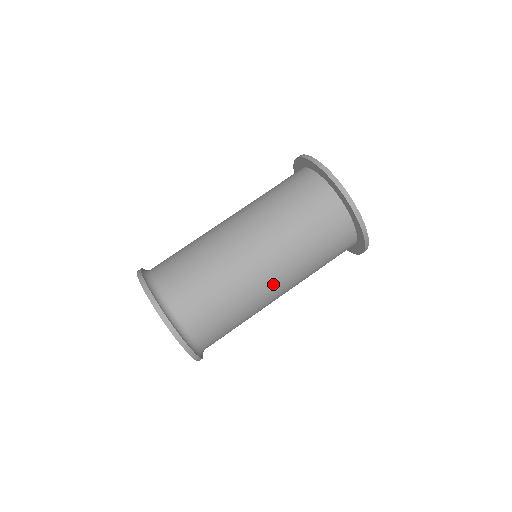
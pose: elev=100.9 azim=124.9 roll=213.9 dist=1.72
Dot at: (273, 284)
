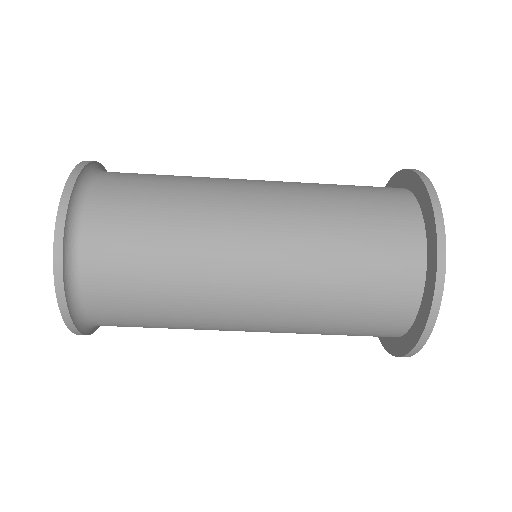
Dot at: occluded
